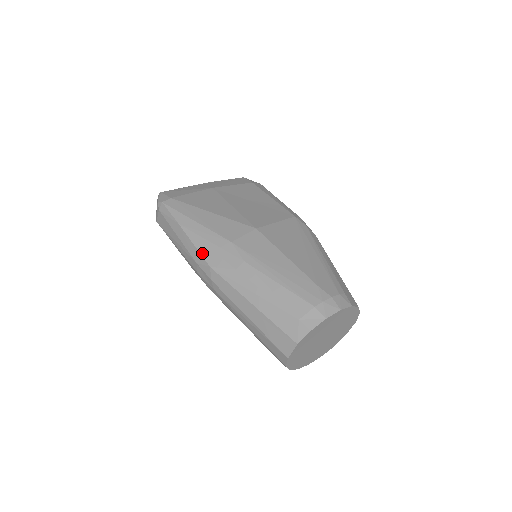
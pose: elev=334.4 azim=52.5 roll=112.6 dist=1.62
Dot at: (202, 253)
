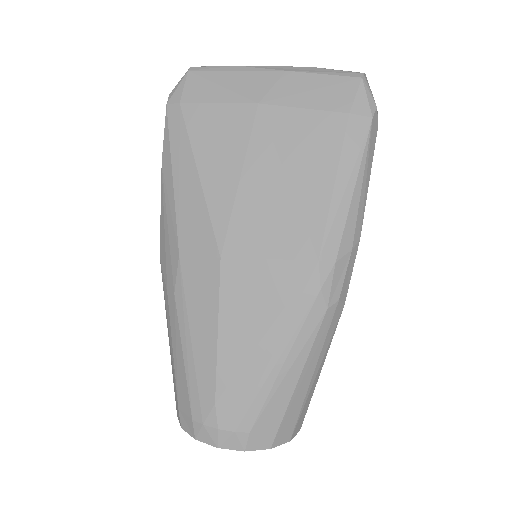
Dot at: (161, 231)
